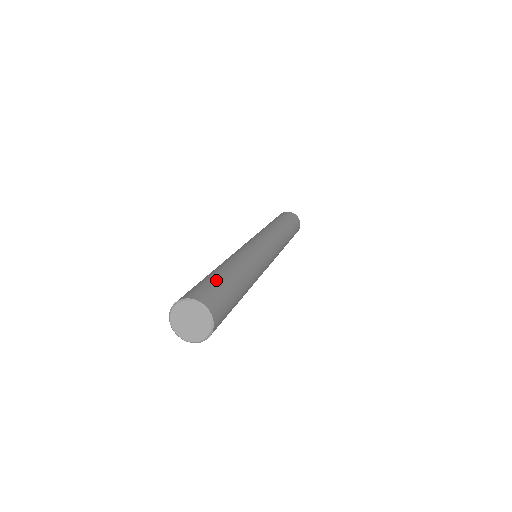
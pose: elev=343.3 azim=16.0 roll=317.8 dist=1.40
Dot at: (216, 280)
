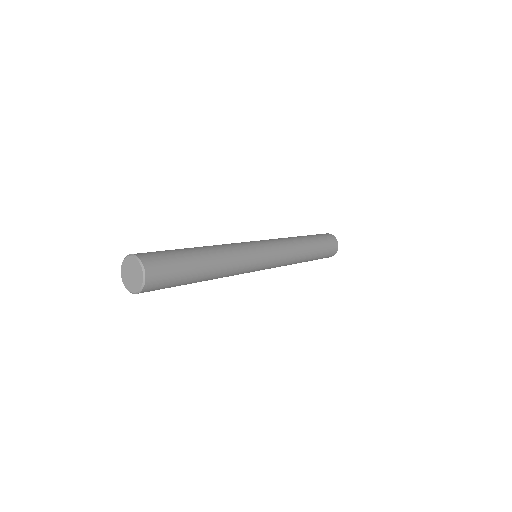
Dot at: (182, 264)
